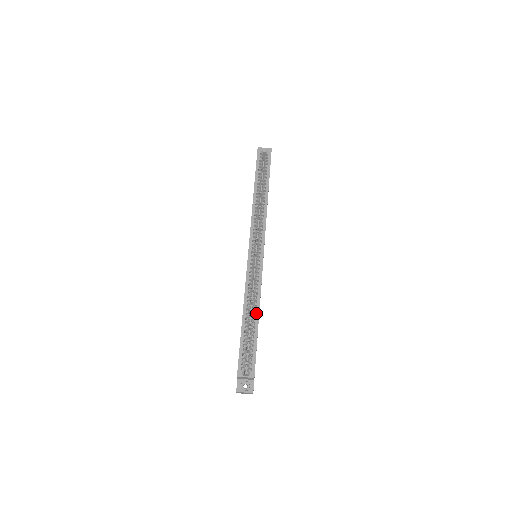
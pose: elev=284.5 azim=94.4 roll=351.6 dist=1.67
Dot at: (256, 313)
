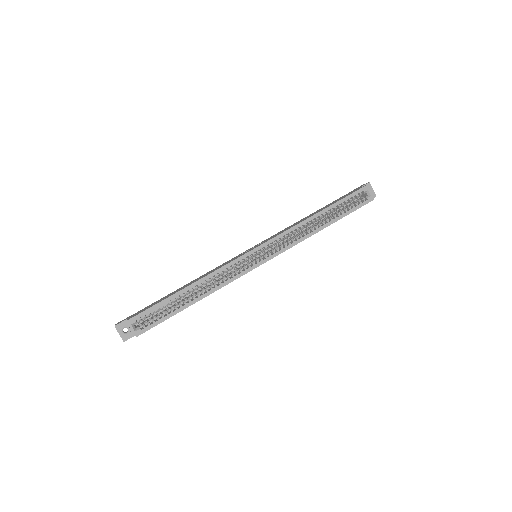
Dot at: (199, 297)
